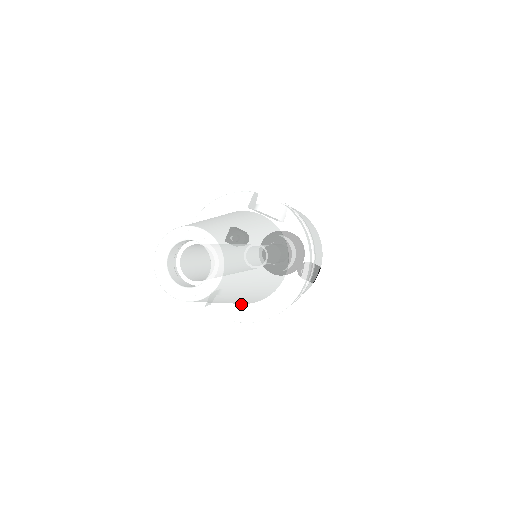
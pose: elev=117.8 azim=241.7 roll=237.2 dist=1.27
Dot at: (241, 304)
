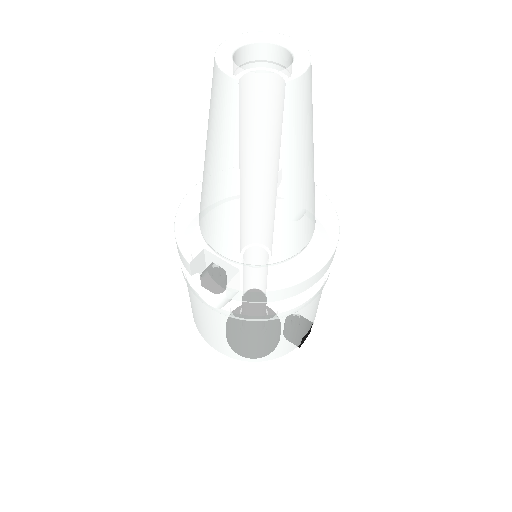
Dot at: (242, 267)
